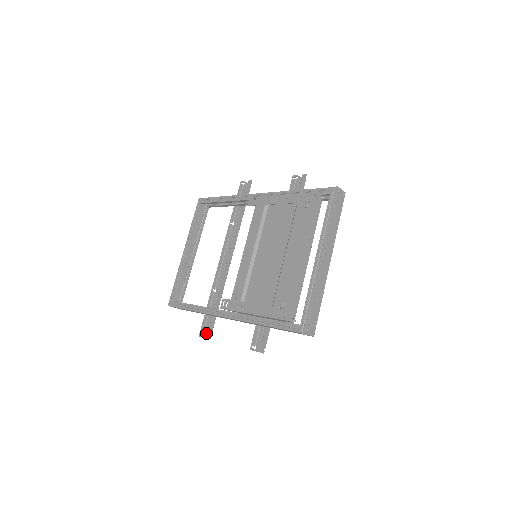
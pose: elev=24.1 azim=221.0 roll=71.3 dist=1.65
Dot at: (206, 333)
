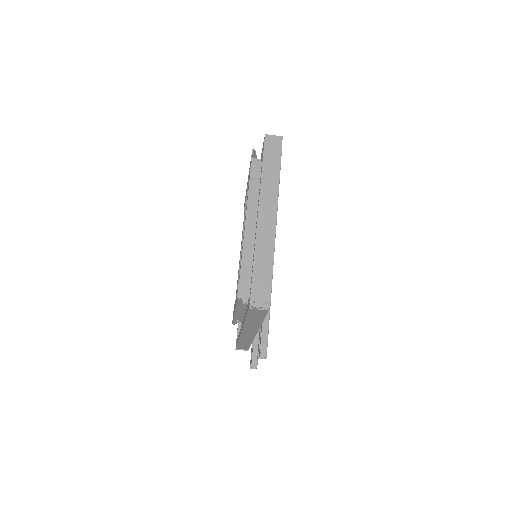
Dot at: occluded
